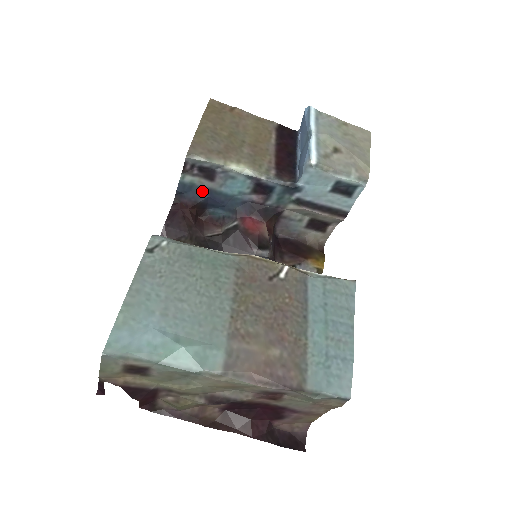
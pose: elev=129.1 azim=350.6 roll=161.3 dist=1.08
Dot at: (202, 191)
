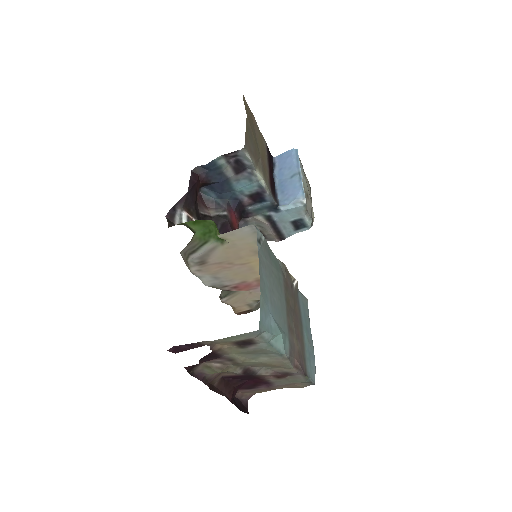
Dot at: (220, 176)
